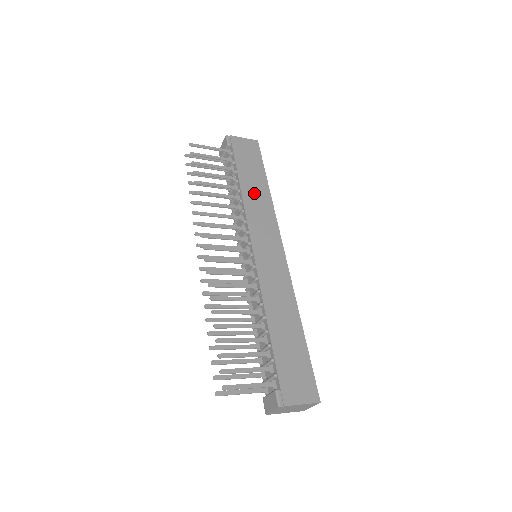
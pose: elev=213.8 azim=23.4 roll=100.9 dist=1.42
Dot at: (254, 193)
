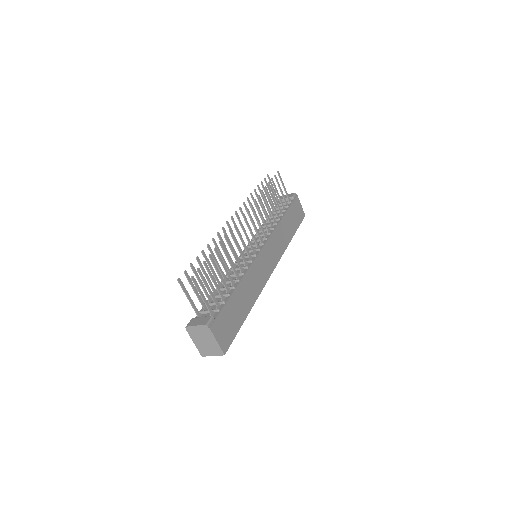
Dot at: (285, 230)
